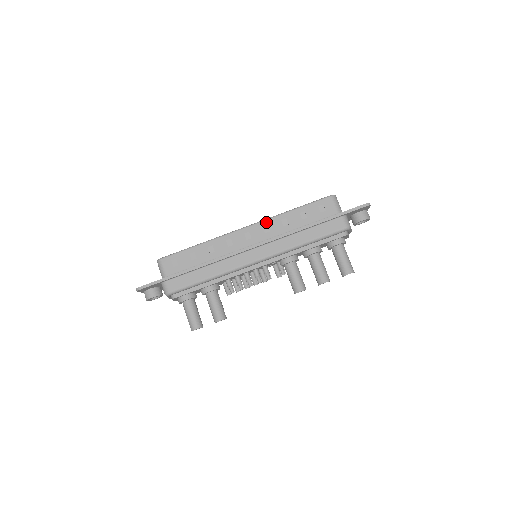
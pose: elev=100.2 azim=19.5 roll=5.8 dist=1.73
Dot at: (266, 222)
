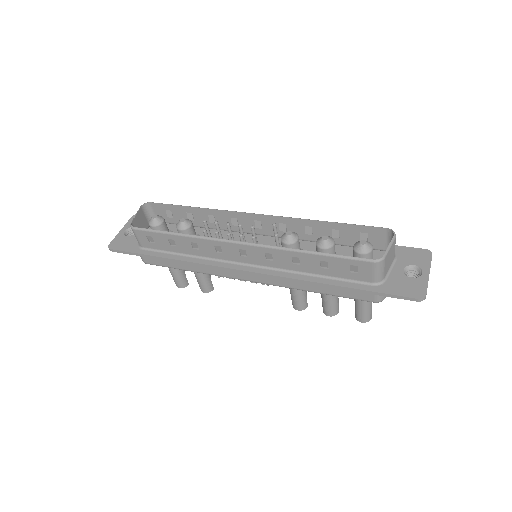
Dot at: (270, 250)
